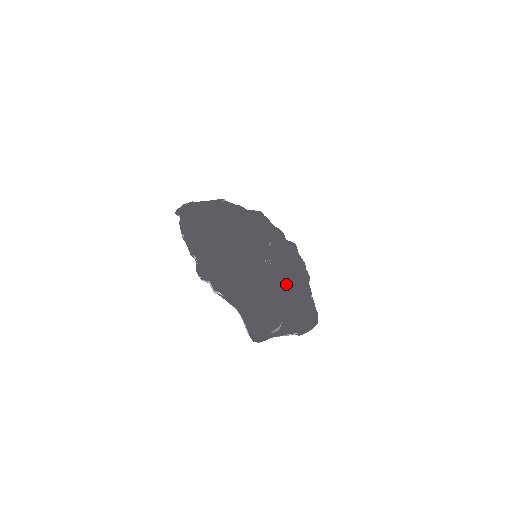
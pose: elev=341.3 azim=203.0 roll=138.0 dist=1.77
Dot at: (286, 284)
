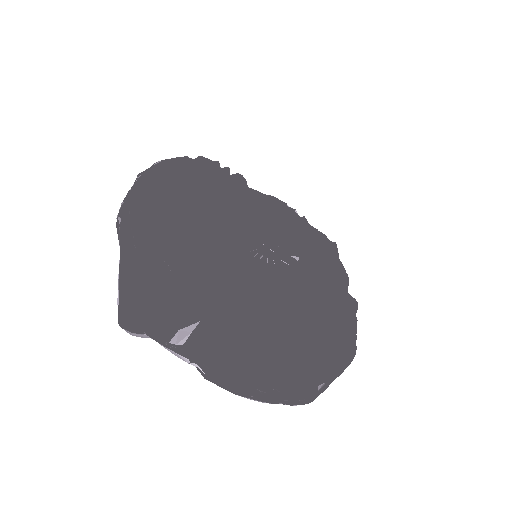
Dot at: (257, 300)
